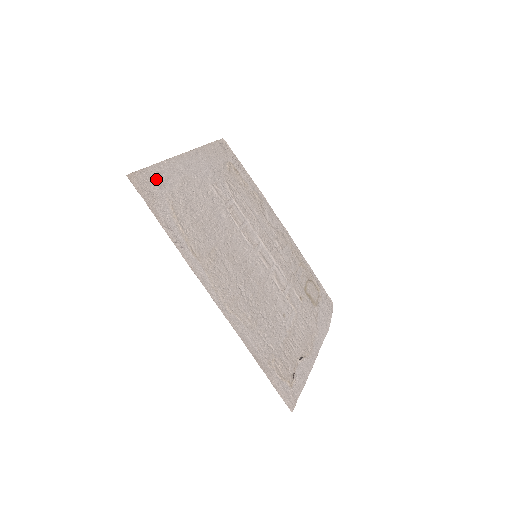
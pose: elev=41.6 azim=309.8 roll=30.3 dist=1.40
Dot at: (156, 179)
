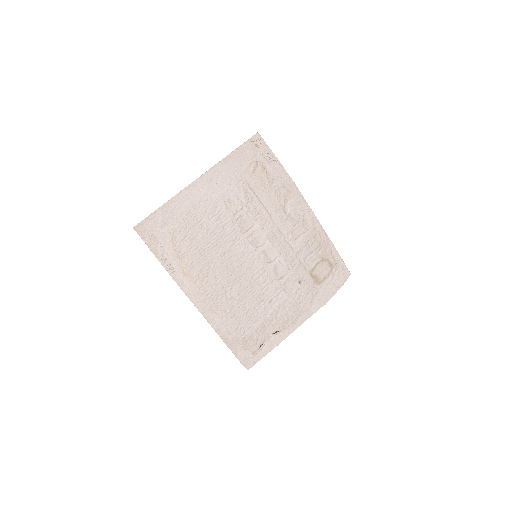
Dot at: (161, 220)
